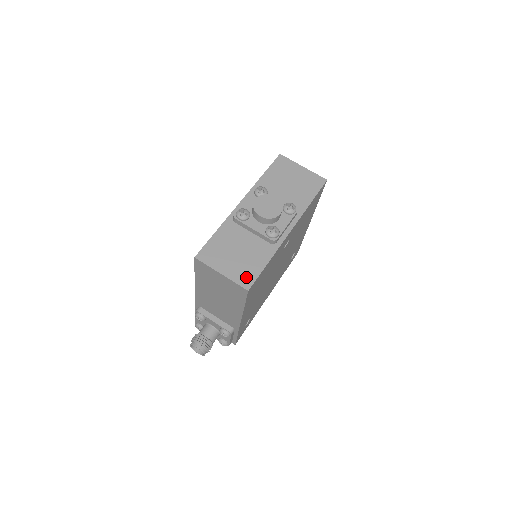
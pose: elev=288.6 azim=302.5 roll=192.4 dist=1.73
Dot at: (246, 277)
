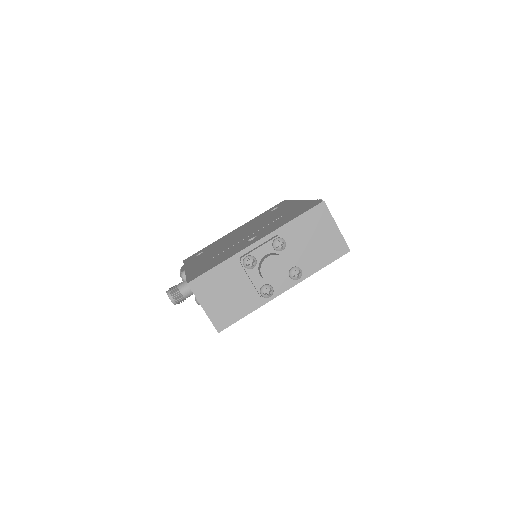
Dot at: (223, 320)
